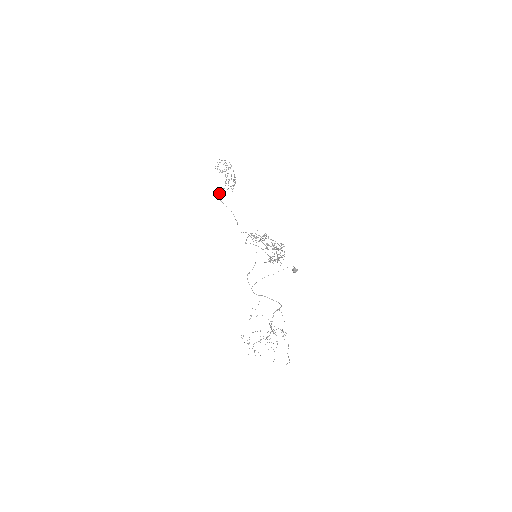
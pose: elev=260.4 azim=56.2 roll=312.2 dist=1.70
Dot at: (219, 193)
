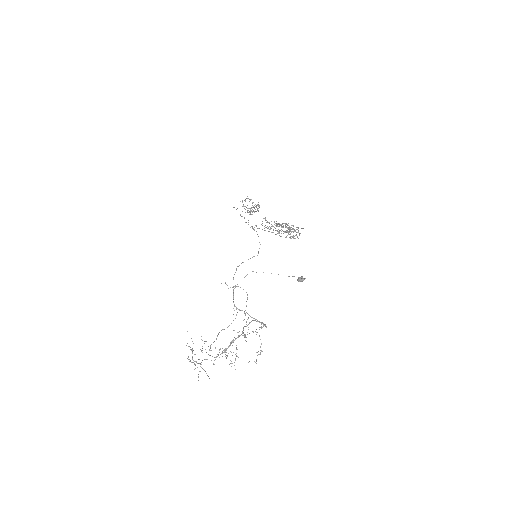
Dot at: (237, 208)
